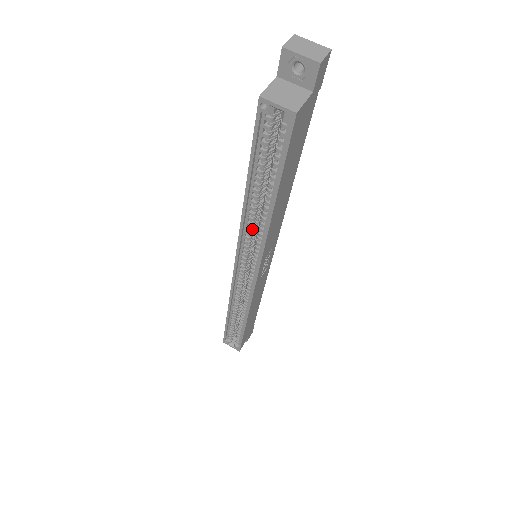
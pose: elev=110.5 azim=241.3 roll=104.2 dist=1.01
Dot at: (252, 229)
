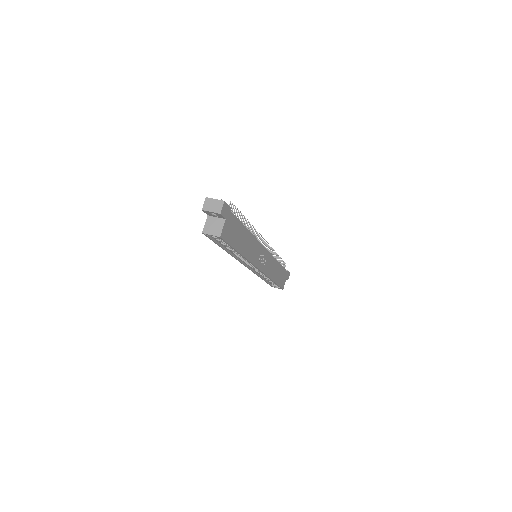
Dot at: (241, 256)
